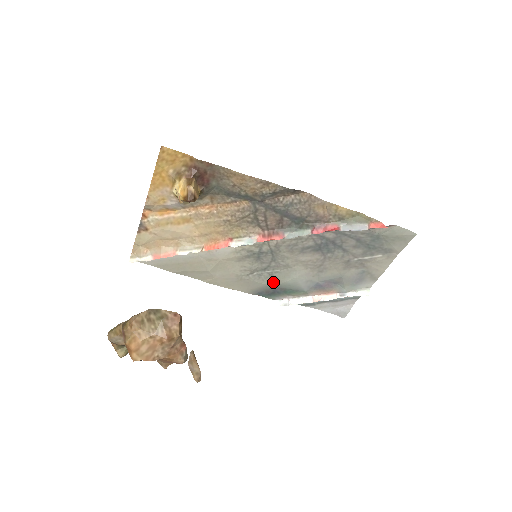
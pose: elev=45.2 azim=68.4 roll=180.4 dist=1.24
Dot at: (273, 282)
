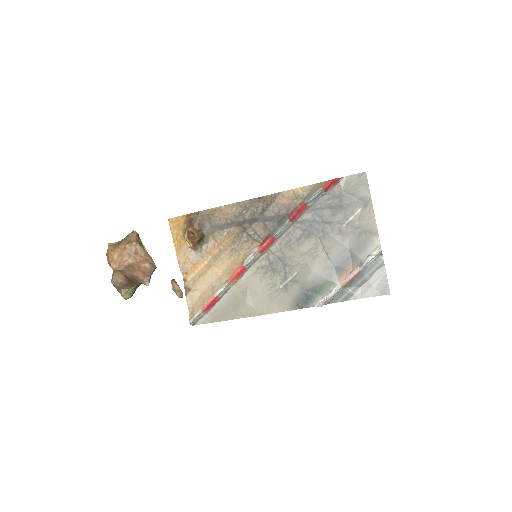
Dot at: (299, 287)
